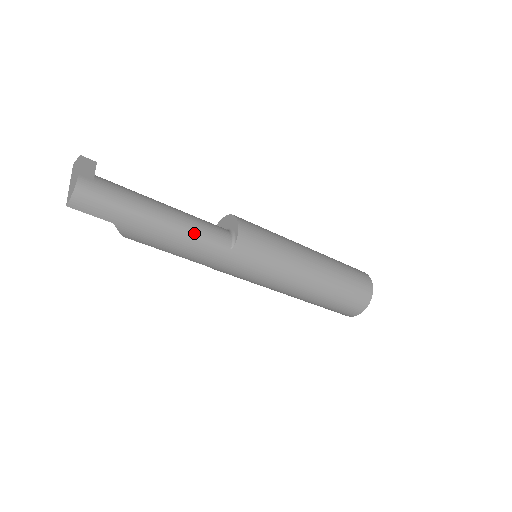
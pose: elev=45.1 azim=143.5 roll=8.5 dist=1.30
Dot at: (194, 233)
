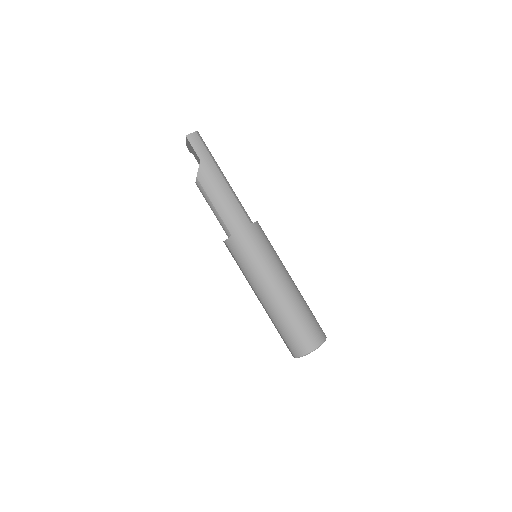
Dot at: (236, 198)
